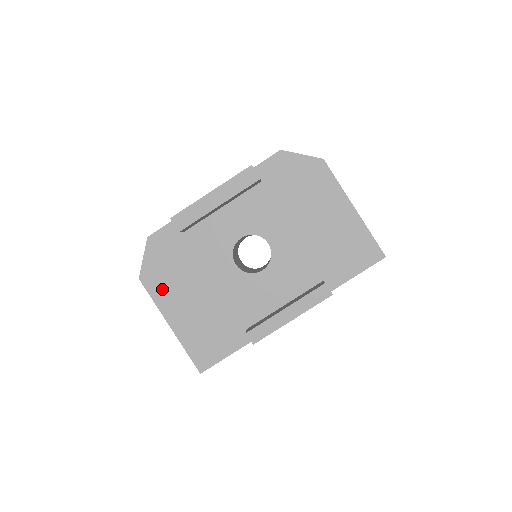
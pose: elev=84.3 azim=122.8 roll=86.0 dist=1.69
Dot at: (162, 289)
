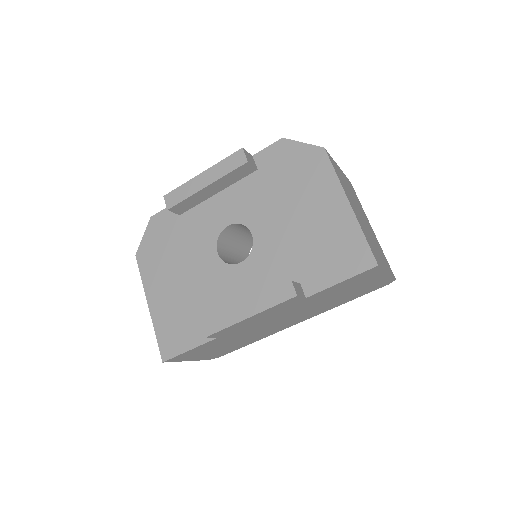
Dot at: (151, 268)
